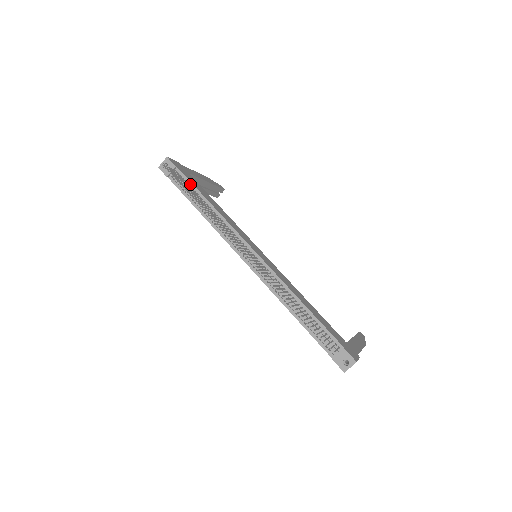
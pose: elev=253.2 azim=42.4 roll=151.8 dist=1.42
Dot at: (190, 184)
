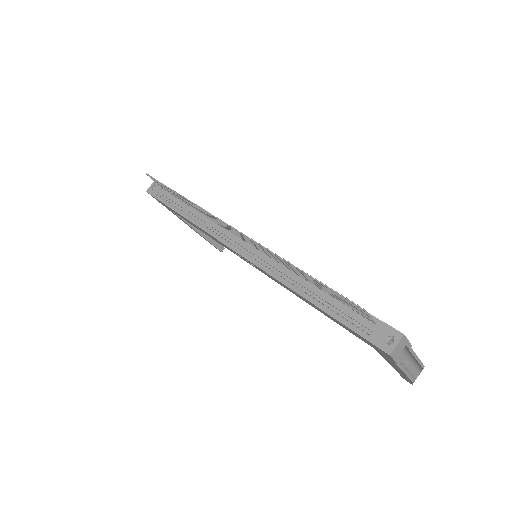
Dot at: occluded
